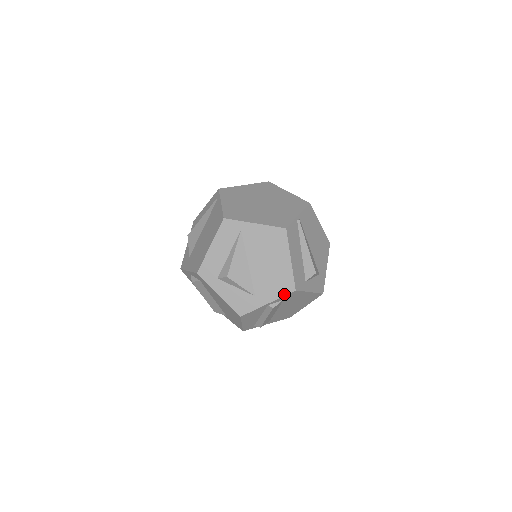
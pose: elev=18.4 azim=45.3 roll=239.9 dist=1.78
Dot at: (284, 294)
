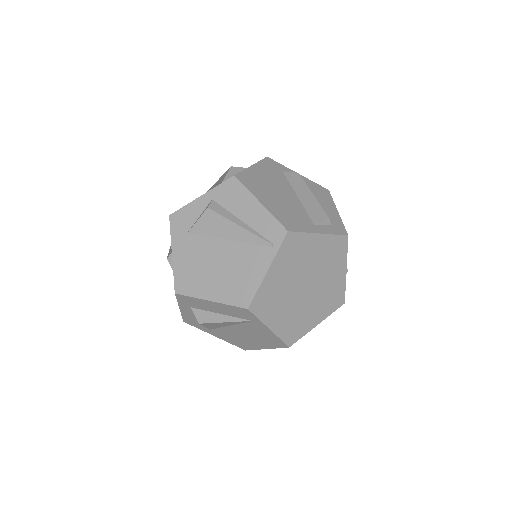
Dot at: occluded
